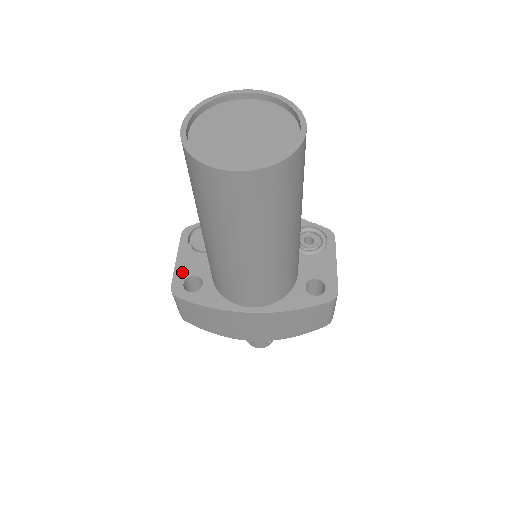
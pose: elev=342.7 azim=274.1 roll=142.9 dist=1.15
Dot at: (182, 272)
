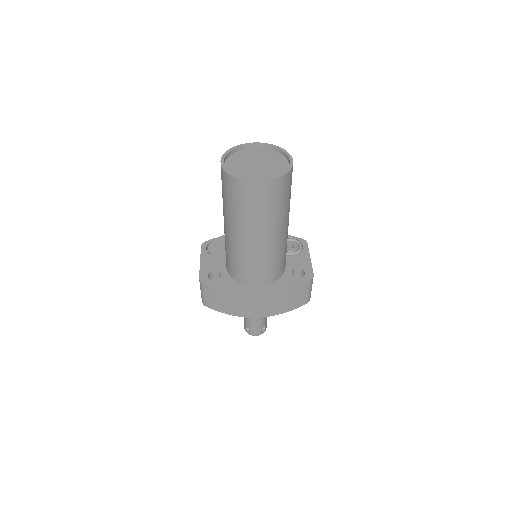
Dot at: (206, 269)
